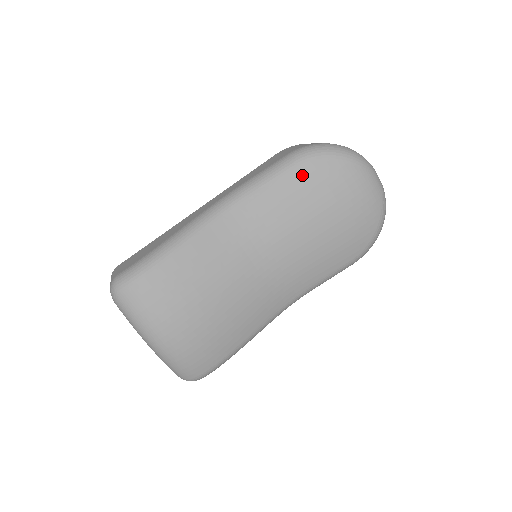
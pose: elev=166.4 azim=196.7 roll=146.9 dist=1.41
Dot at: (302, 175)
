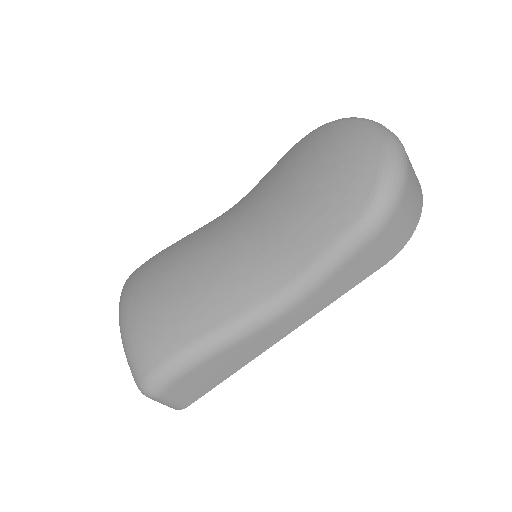
Dot at: (290, 154)
